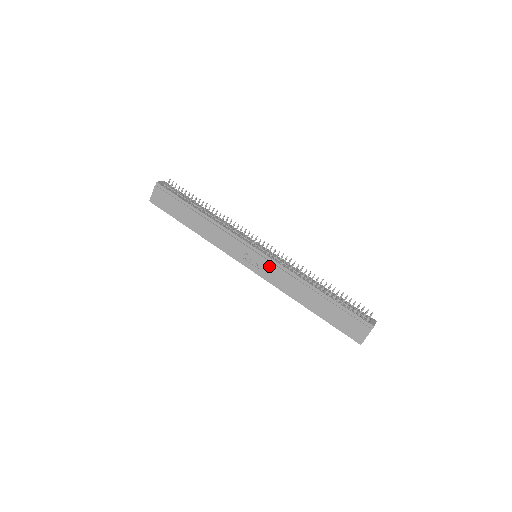
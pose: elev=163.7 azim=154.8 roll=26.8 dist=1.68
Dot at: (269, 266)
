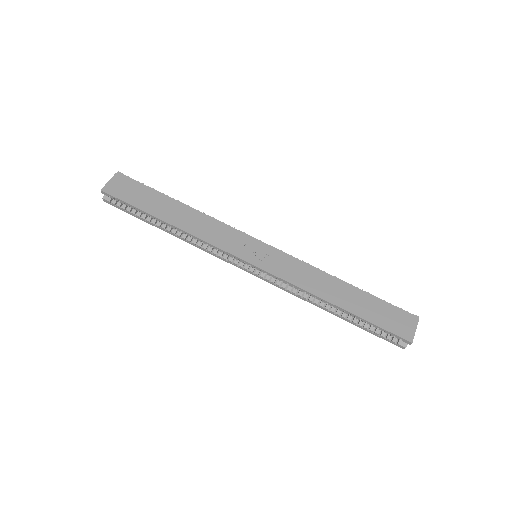
Dot at: (280, 259)
